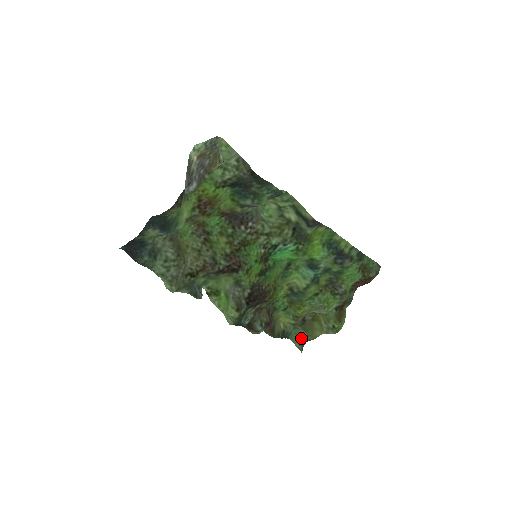
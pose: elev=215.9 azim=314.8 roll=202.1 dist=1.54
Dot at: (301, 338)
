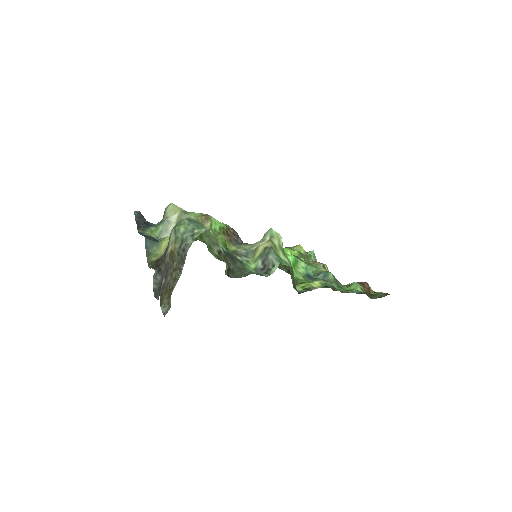
Dot at: (315, 258)
